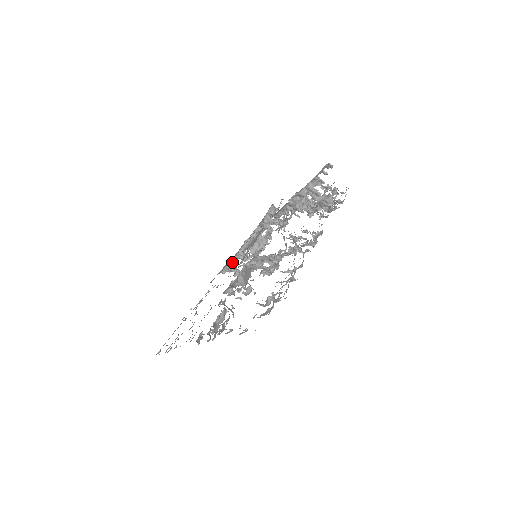
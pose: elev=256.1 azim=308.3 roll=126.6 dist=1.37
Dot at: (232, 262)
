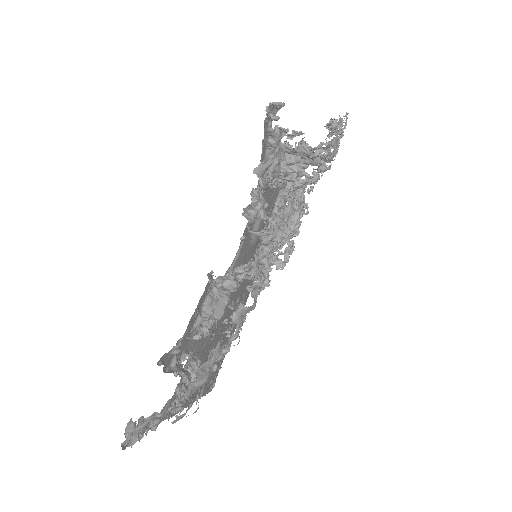
Dot at: occluded
